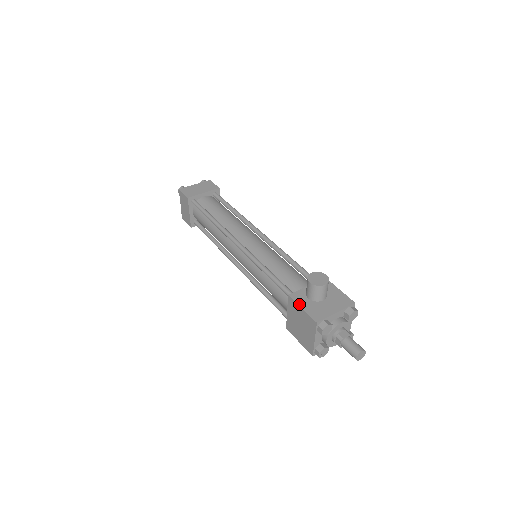
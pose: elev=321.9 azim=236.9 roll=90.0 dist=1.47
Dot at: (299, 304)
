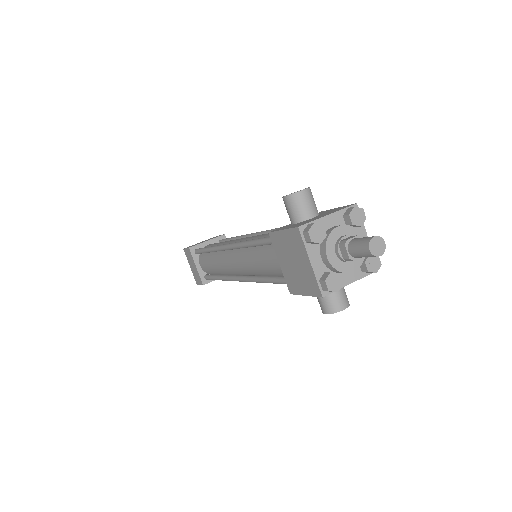
Dot at: (279, 230)
